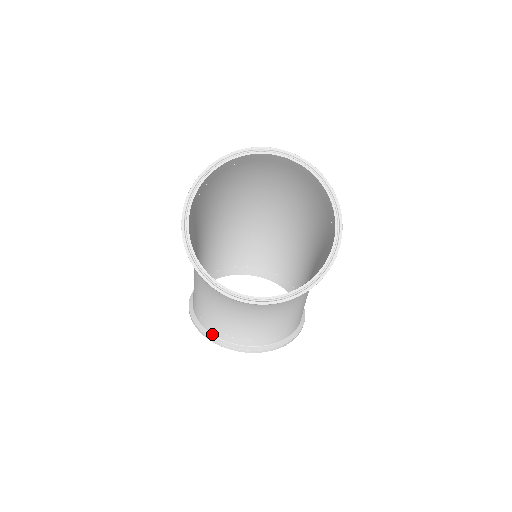
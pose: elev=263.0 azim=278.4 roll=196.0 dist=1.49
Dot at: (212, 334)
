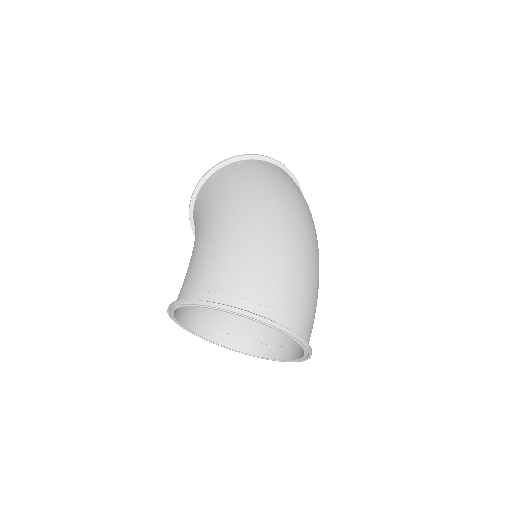
Dot at: occluded
